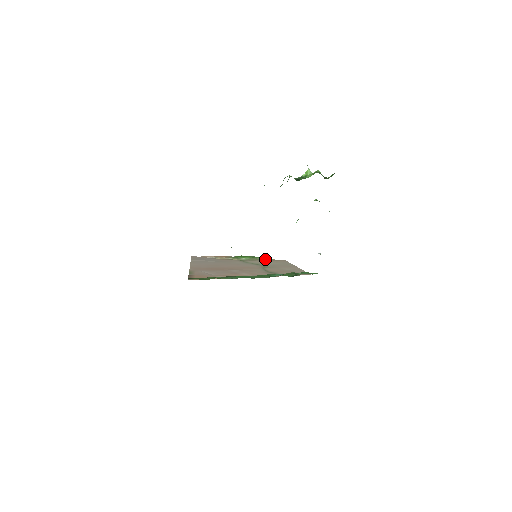
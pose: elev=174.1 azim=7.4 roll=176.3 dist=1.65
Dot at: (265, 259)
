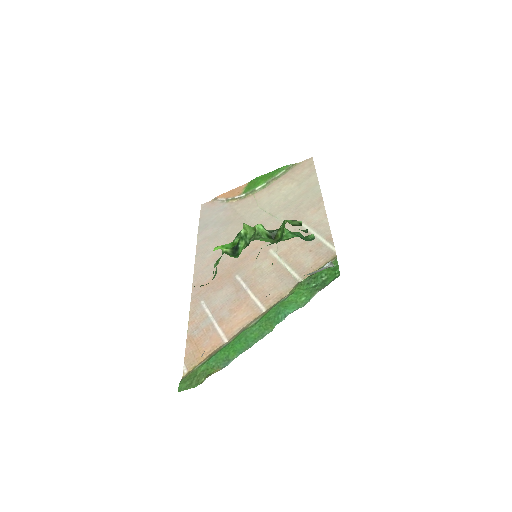
Dot at: (286, 171)
